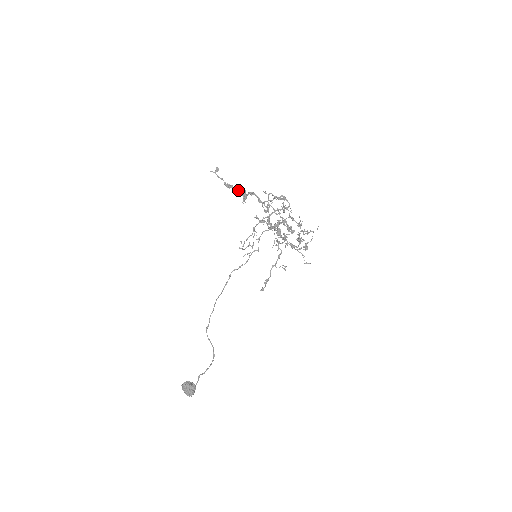
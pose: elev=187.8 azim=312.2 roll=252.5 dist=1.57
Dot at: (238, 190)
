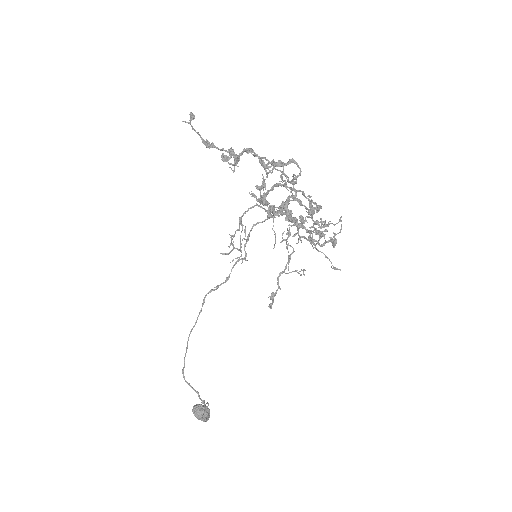
Dot at: (222, 150)
